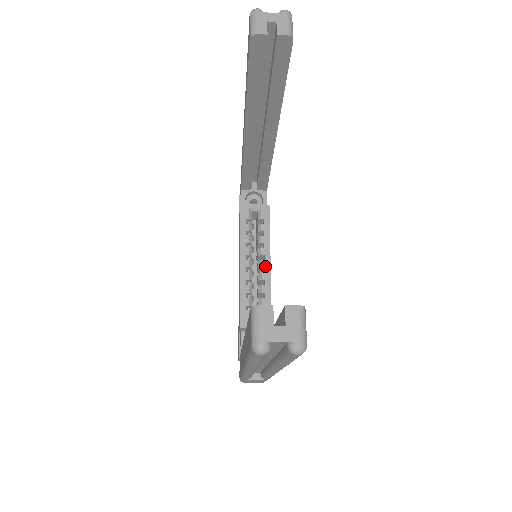
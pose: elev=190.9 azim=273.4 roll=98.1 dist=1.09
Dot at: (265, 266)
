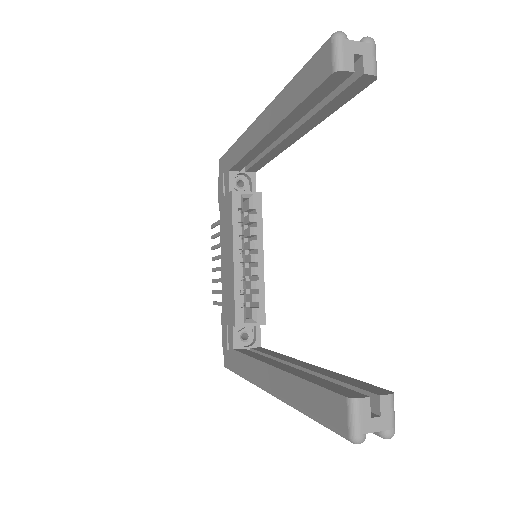
Dot at: (258, 260)
